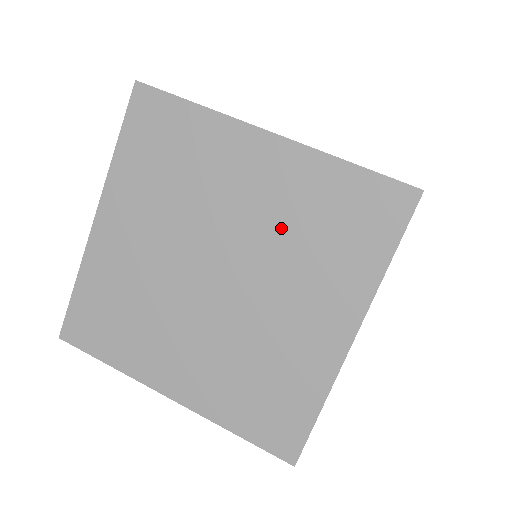
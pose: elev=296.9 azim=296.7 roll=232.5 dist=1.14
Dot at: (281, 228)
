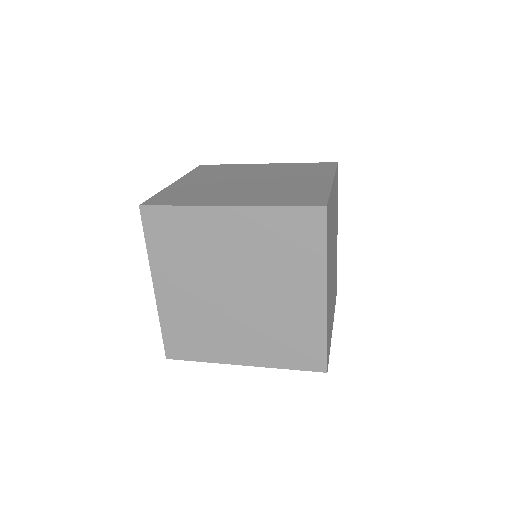
Dot at: (281, 172)
